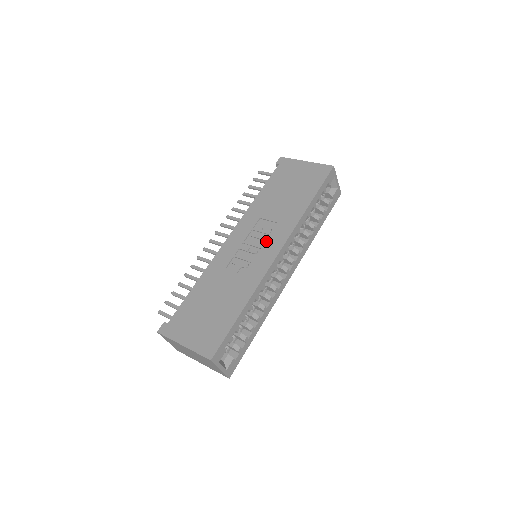
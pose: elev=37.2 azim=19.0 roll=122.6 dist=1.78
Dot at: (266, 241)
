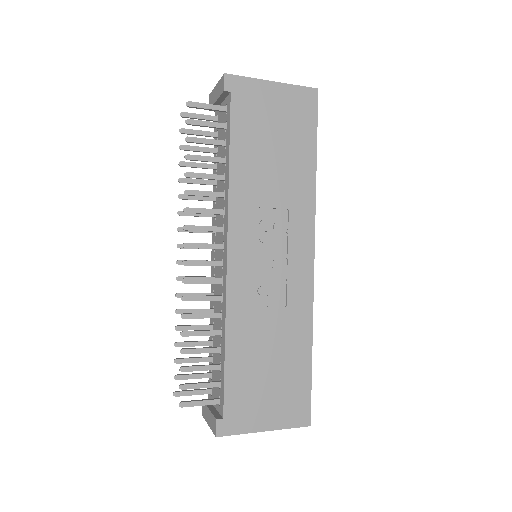
Dot at: (289, 245)
